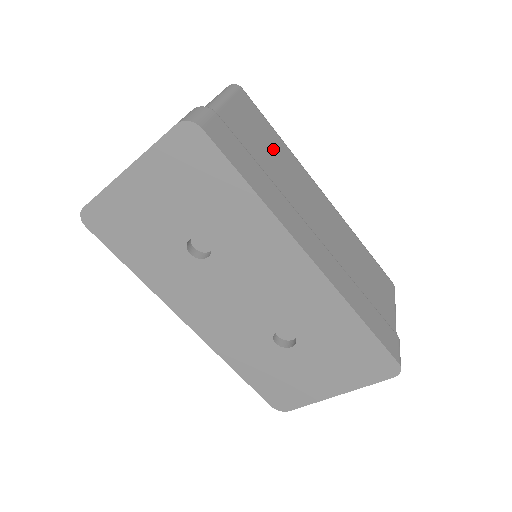
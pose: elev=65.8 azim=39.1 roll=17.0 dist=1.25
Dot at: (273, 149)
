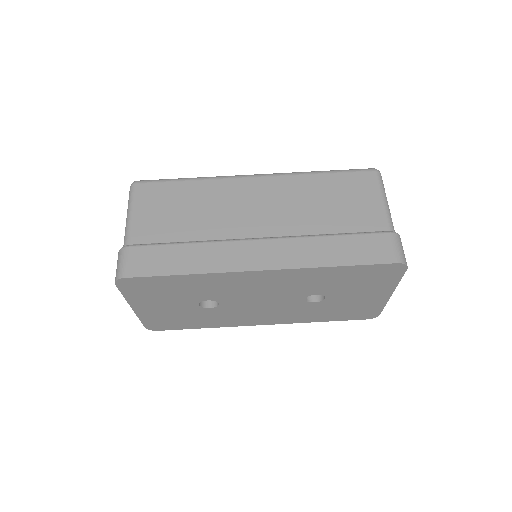
Dot at: (187, 204)
